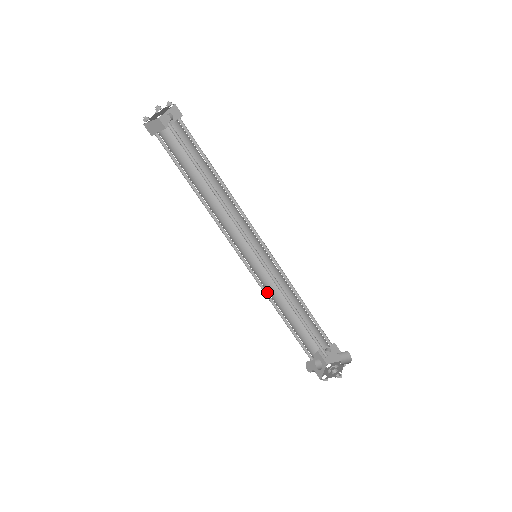
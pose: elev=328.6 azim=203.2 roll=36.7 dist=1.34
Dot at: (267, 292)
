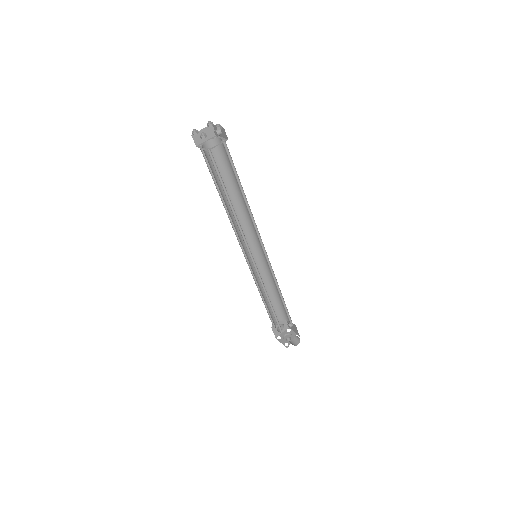
Dot at: (256, 279)
